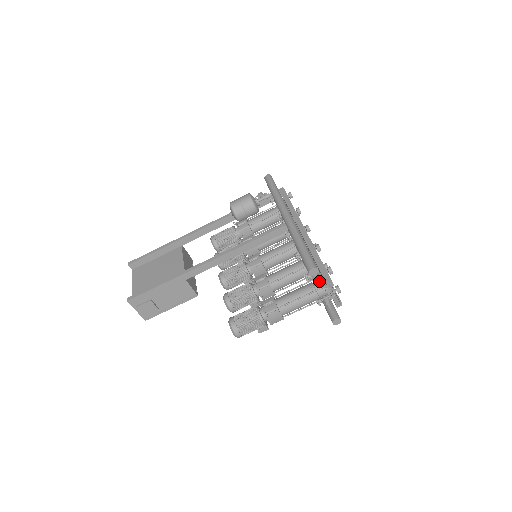
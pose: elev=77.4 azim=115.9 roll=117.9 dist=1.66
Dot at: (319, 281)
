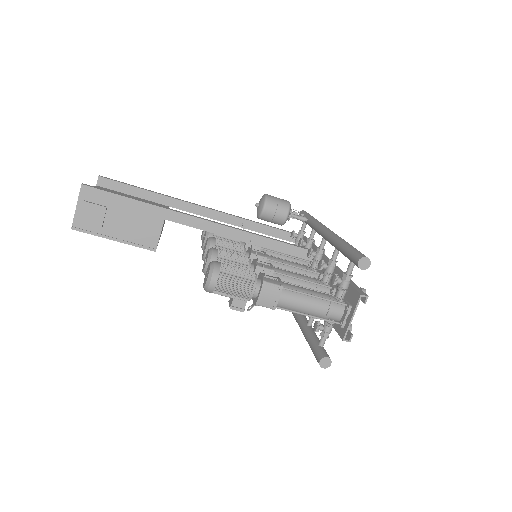
Dot at: (344, 295)
